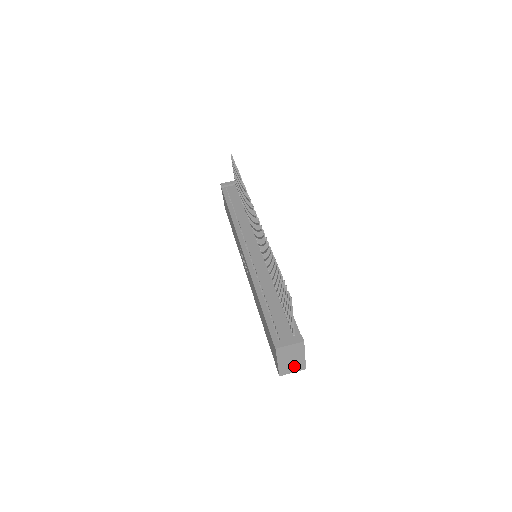
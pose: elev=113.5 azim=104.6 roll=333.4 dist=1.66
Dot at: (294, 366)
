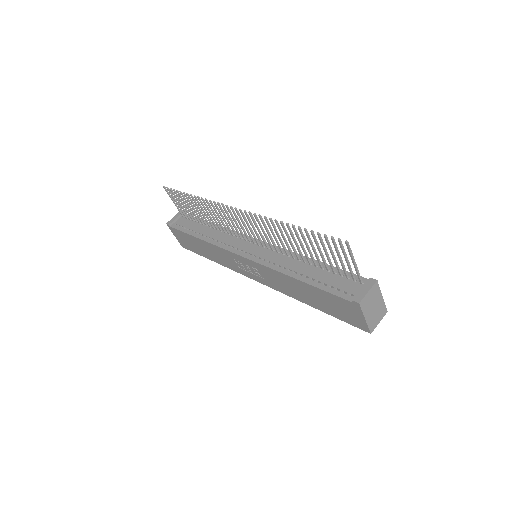
Dot at: (378, 314)
